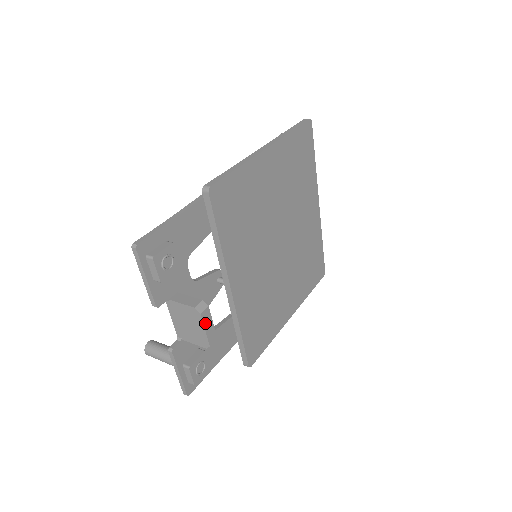
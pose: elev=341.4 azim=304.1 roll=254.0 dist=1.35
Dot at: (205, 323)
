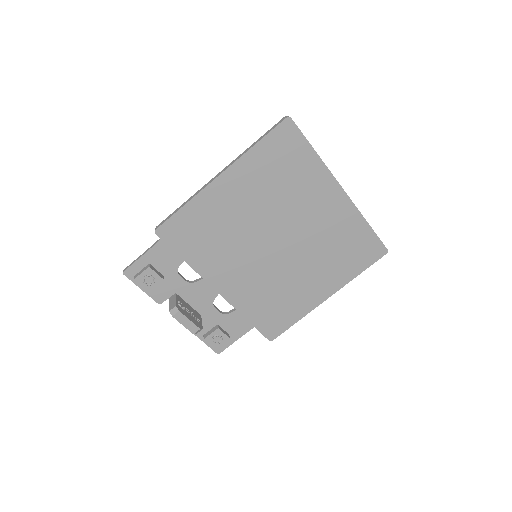
Dot at: (181, 321)
